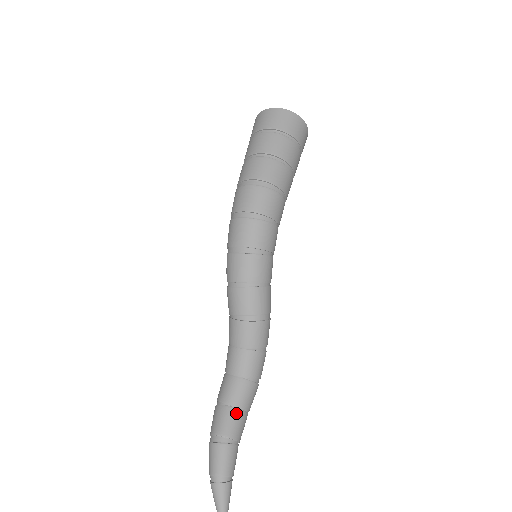
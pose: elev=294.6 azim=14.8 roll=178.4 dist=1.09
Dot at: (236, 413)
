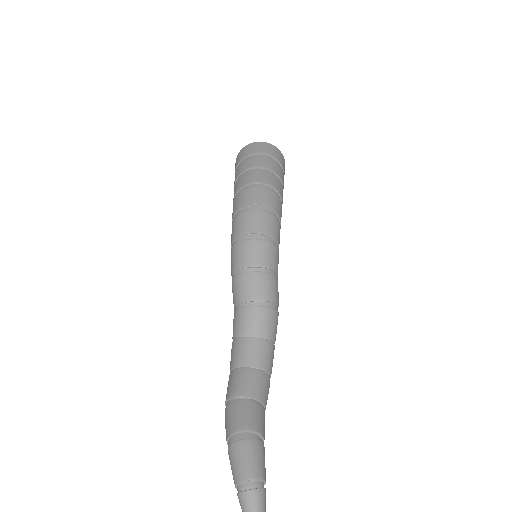
Dot at: (259, 407)
